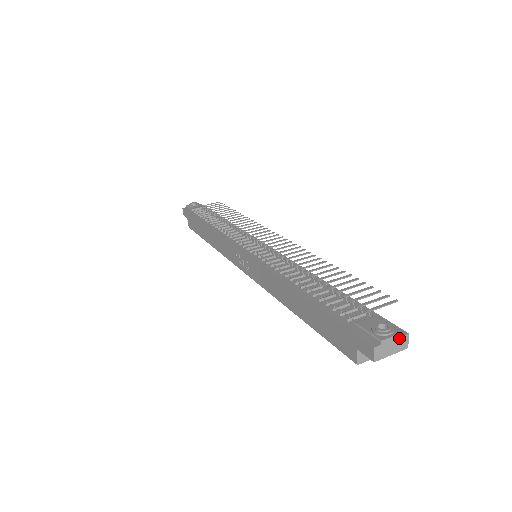
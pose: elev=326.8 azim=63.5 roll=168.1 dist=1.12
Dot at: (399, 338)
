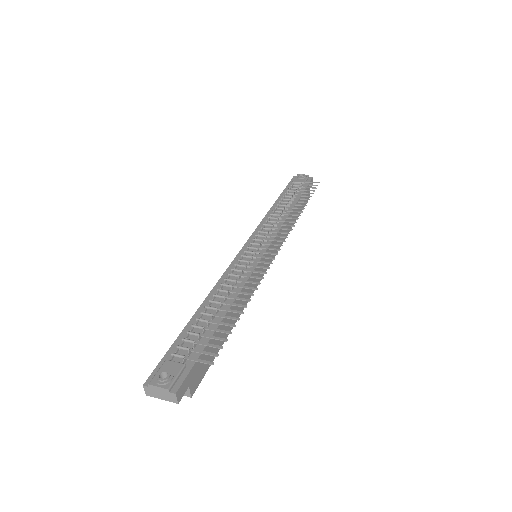
Dot at: (166, 392)
